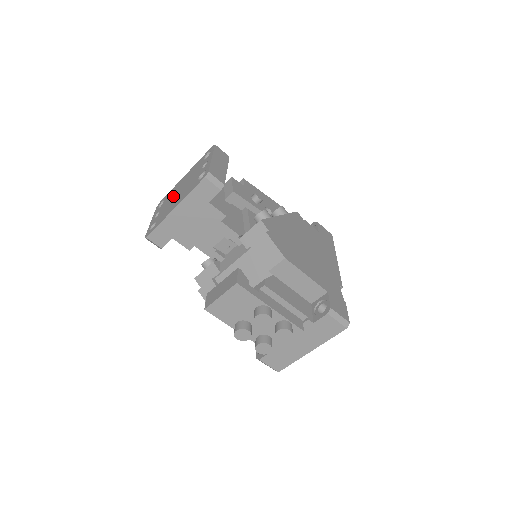
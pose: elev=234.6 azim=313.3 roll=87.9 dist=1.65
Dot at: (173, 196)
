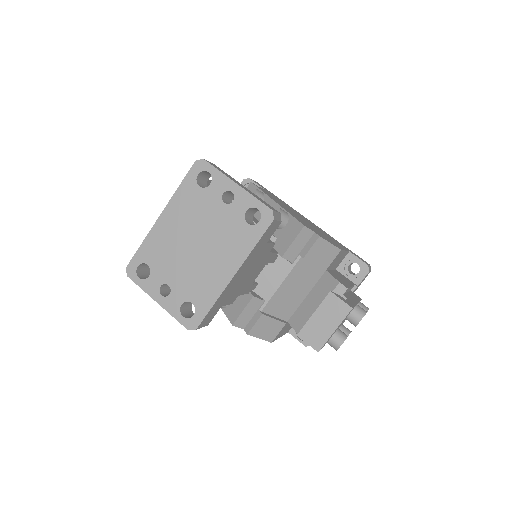
Dot at: (182, 255)
